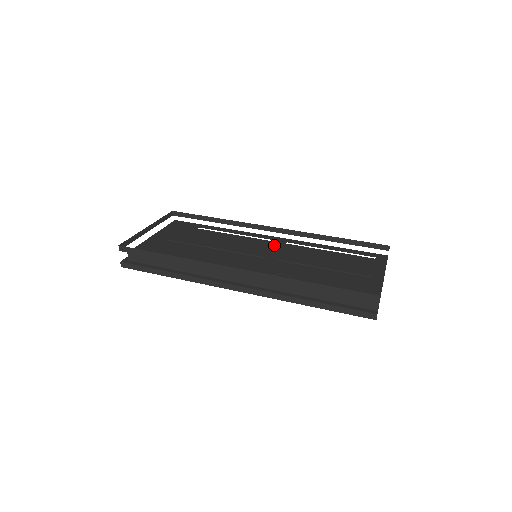
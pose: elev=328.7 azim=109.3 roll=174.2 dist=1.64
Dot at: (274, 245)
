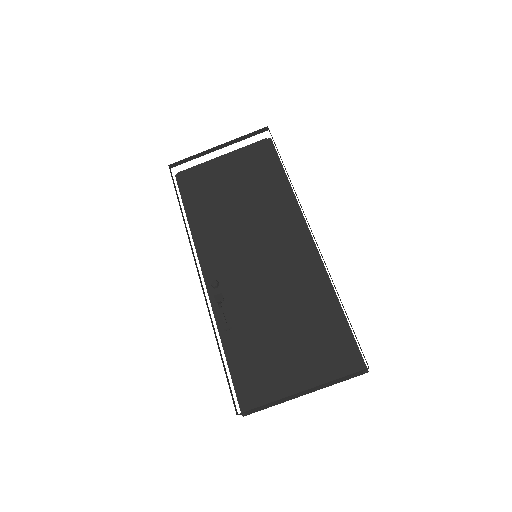
Dot at: (287, 255)
